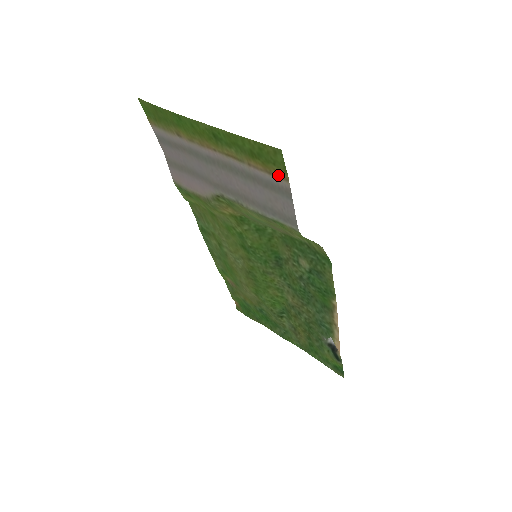
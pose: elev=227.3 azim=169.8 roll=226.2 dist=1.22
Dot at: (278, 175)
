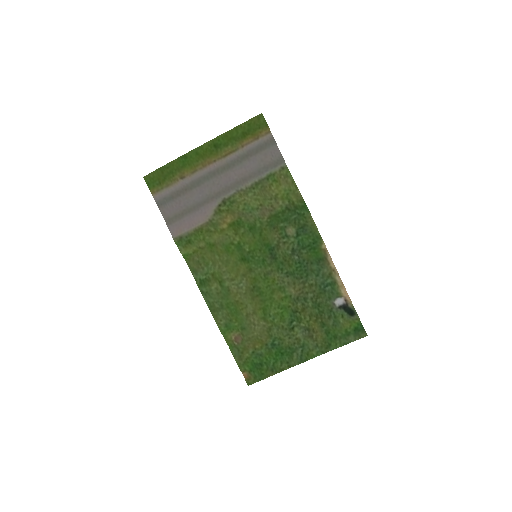
Dot at: (263, 134)
